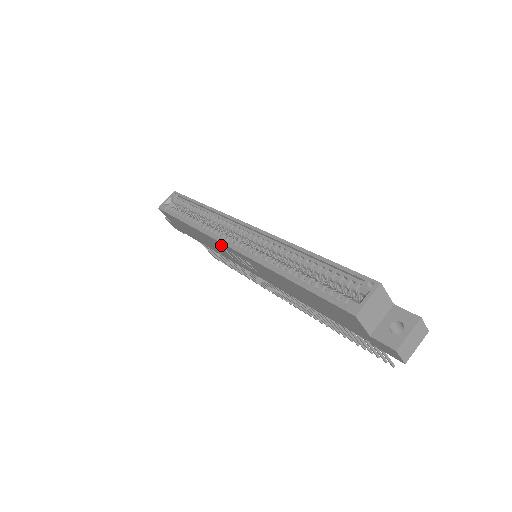
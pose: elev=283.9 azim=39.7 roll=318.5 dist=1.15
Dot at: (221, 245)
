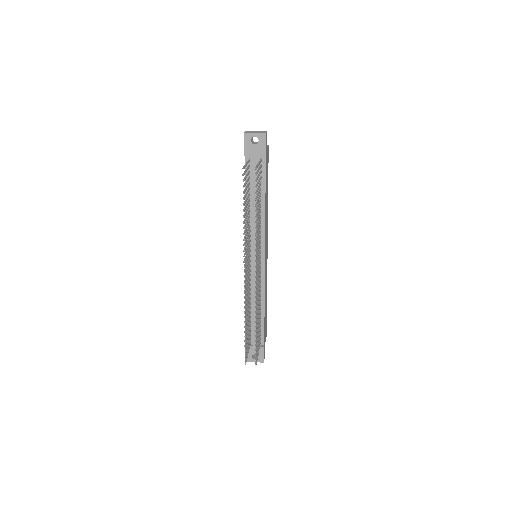
Dot at: occluded
